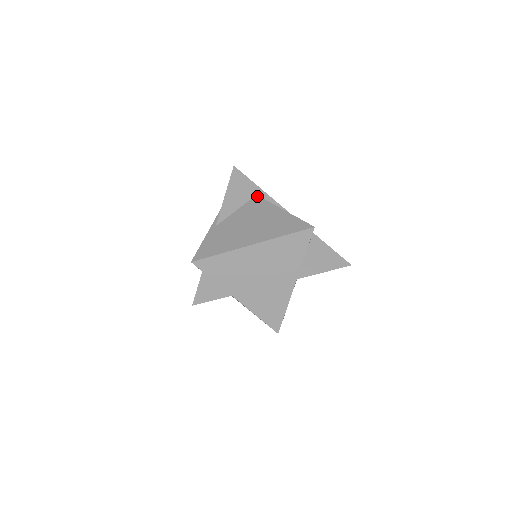
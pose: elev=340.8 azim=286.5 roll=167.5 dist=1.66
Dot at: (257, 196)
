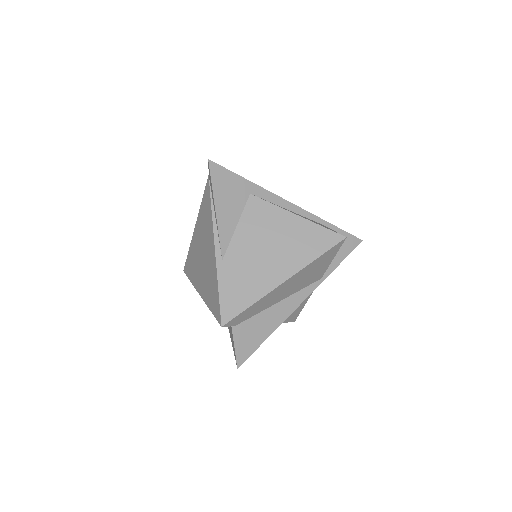
Dot at: (252, 196)
